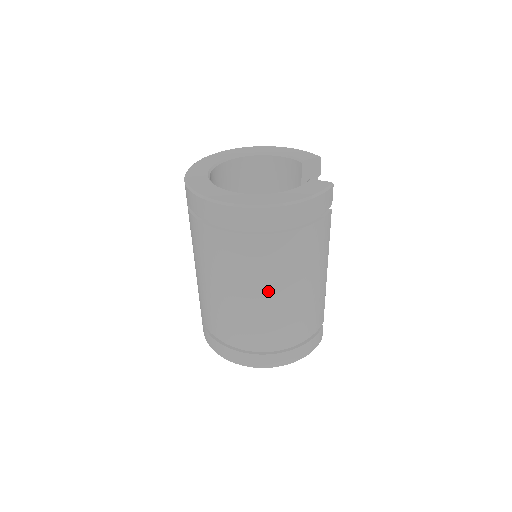
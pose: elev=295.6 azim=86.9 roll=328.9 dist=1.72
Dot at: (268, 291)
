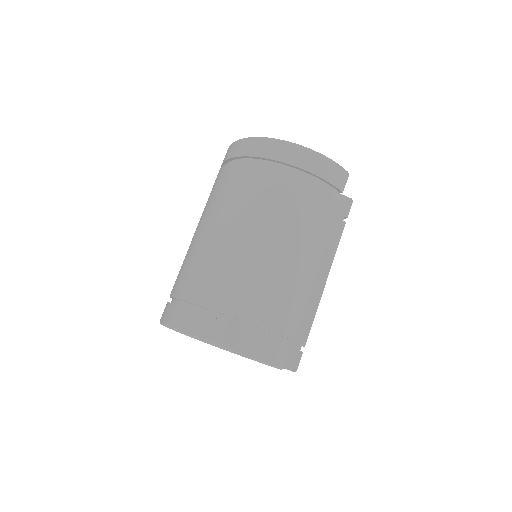
Dot at: (246, 228)
